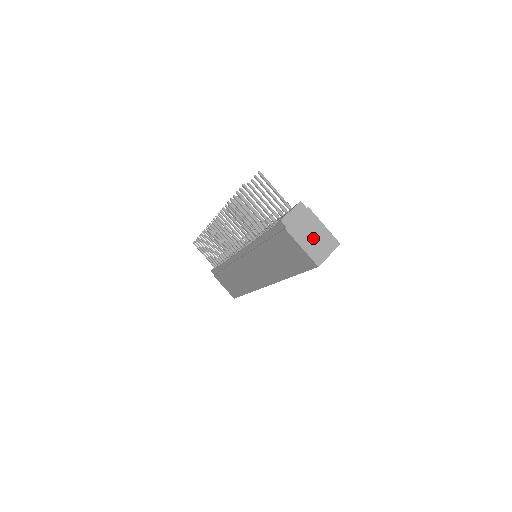
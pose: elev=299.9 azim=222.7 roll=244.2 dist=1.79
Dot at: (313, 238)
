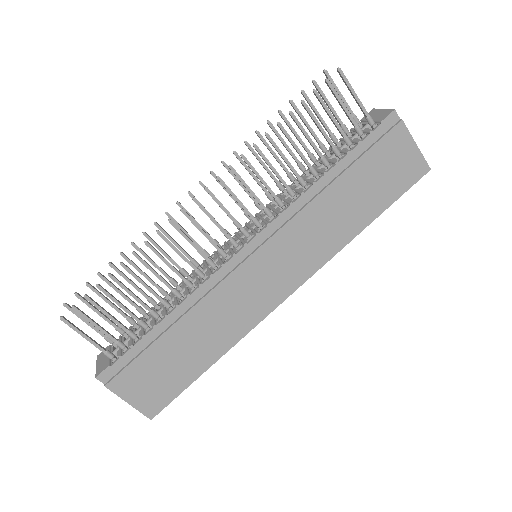
Dot at: occluded
